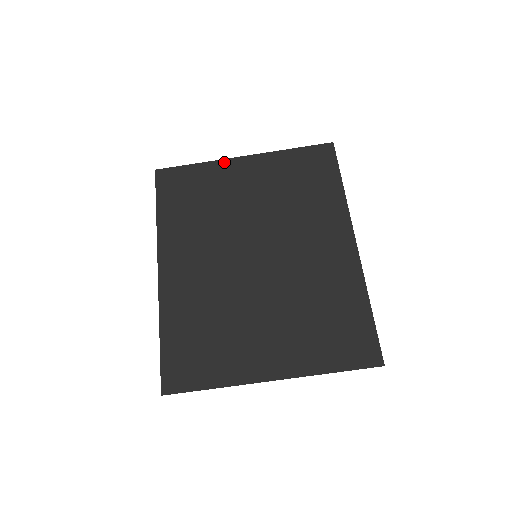
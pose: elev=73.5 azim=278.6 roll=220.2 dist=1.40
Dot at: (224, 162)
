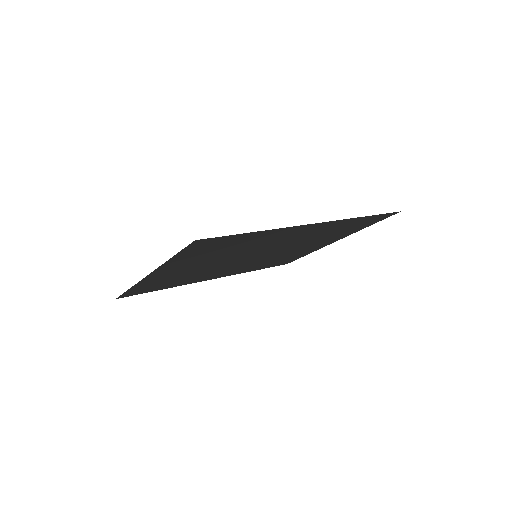
Dot at: (143, 281)
